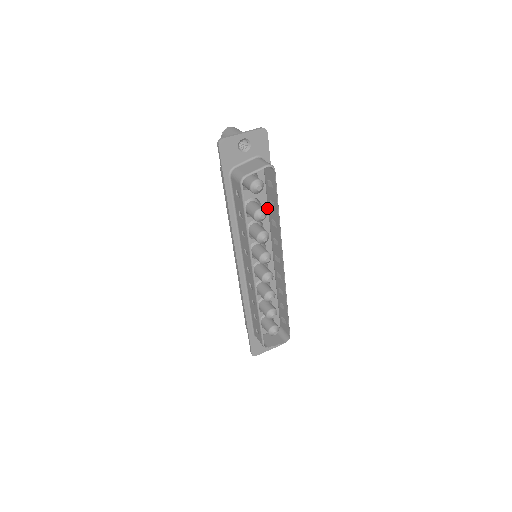
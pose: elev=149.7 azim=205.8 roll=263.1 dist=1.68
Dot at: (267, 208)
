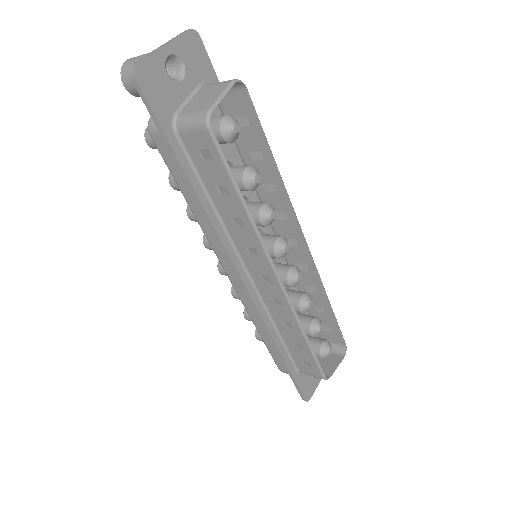
Dot at: occluded
